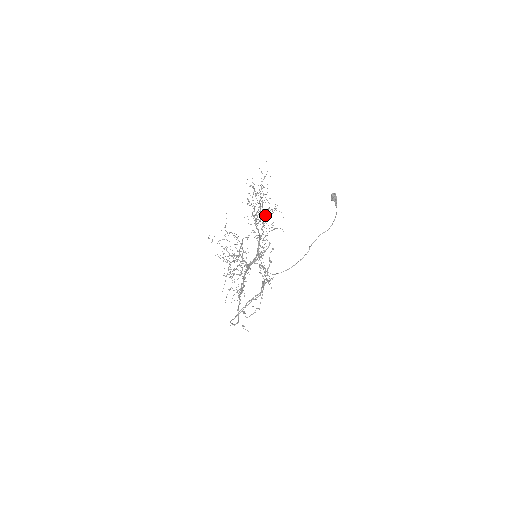
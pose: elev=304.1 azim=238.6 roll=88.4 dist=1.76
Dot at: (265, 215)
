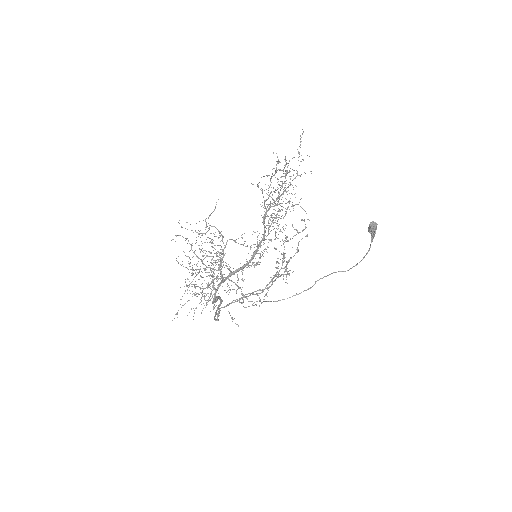
Dot at: occluded
